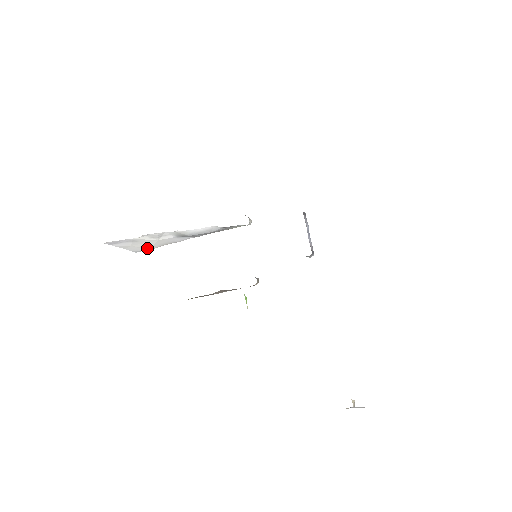
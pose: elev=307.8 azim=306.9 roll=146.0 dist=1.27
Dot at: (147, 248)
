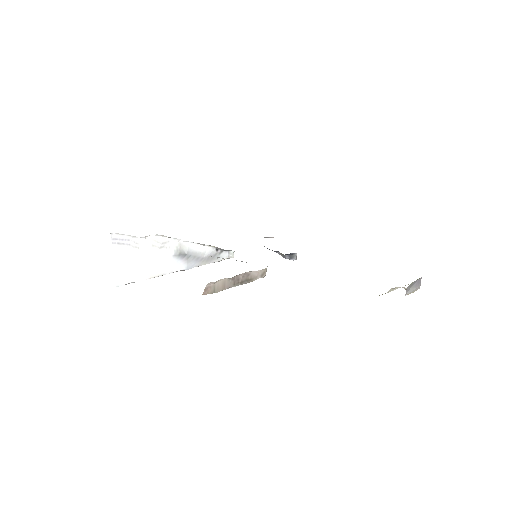
Dot at: (135, 276)
